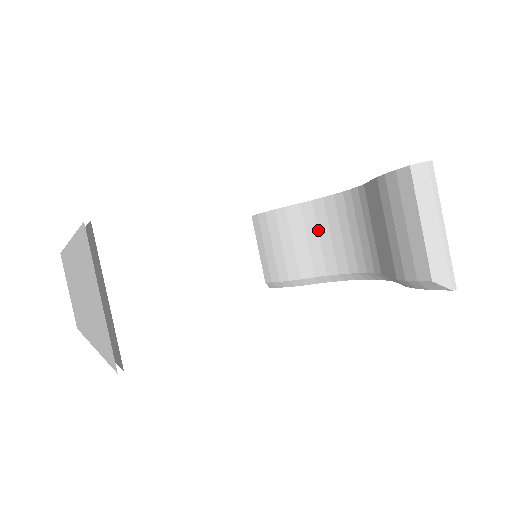
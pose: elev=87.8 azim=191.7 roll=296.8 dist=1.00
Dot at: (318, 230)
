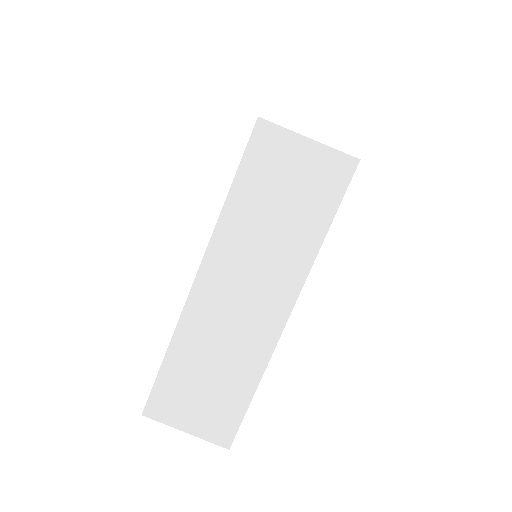
Dot at: occluded
